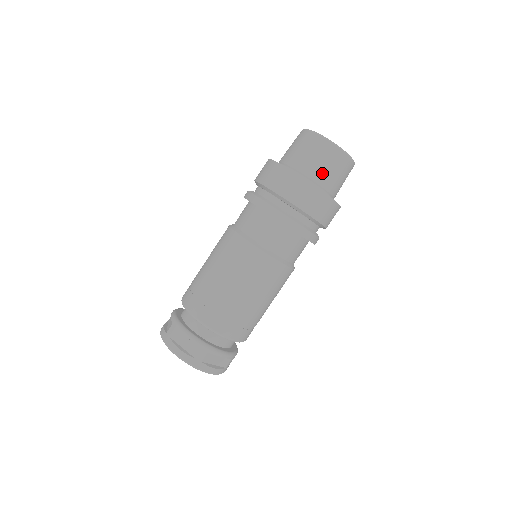
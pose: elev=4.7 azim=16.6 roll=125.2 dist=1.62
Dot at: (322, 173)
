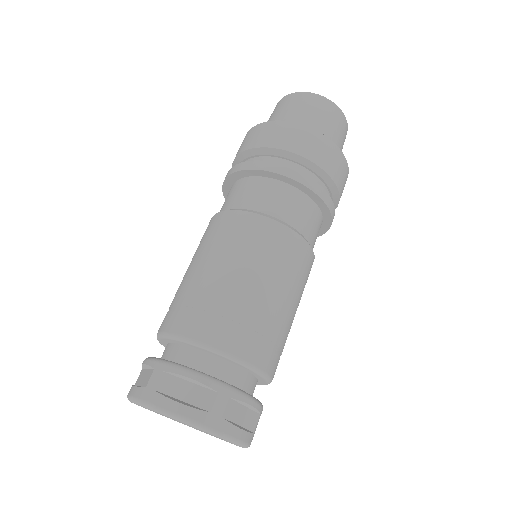
Dot at: (282, 118)
